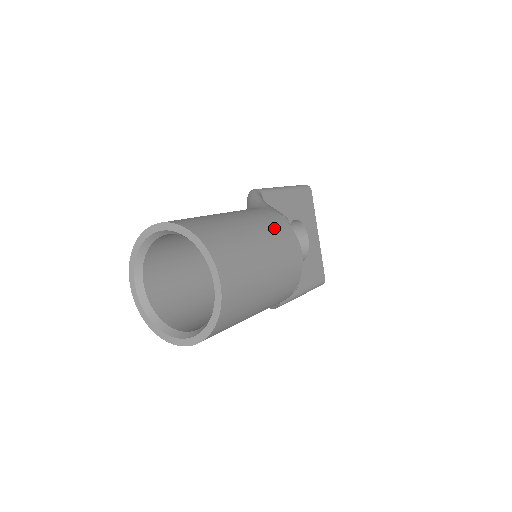
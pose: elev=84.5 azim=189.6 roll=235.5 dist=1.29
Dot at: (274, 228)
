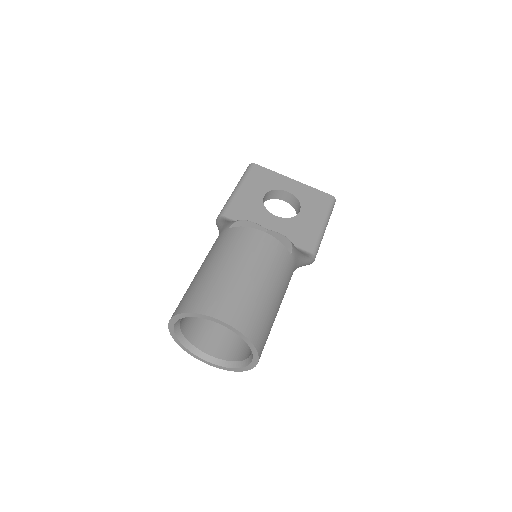
Dot at: (229, 243)
